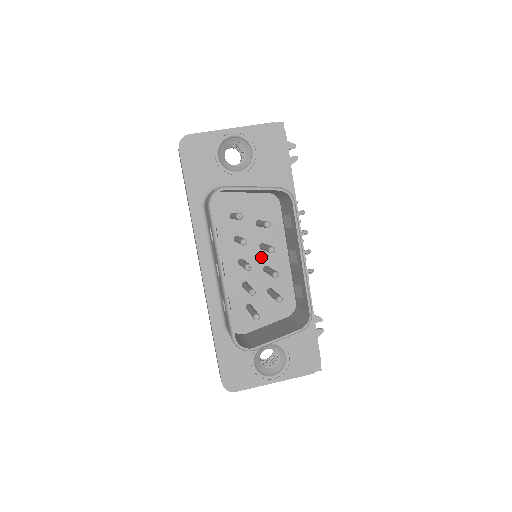
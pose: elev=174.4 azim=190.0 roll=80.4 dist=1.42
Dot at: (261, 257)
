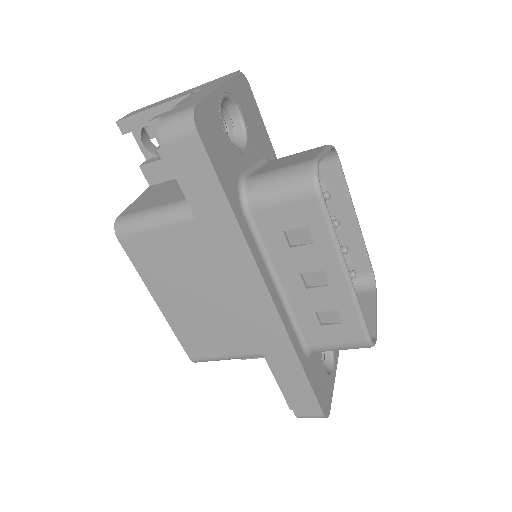
Dot at: occluded
